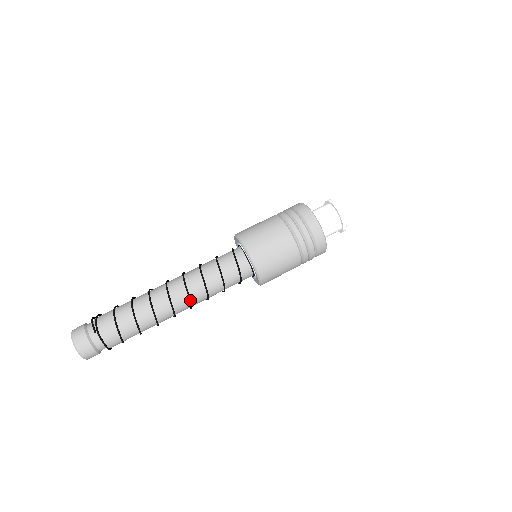
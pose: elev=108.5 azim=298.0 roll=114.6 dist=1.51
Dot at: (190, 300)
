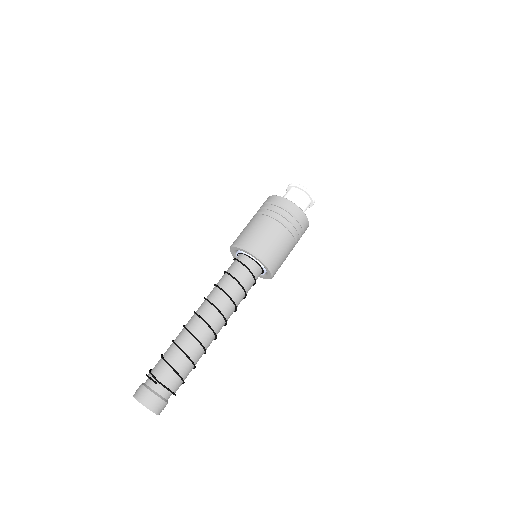
Dot at: (223, 315)
